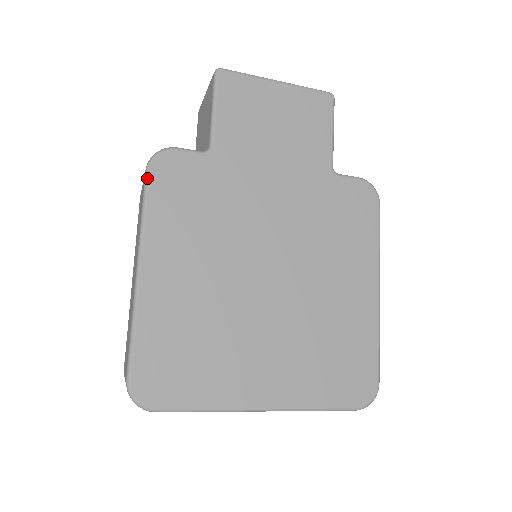
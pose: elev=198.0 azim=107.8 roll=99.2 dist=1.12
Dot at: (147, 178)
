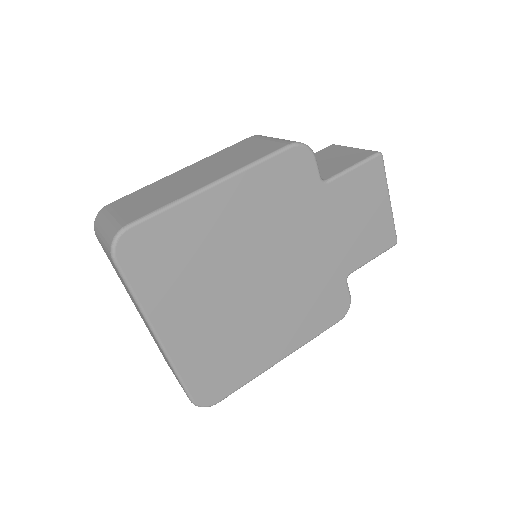
Dot at: (285, 149)
